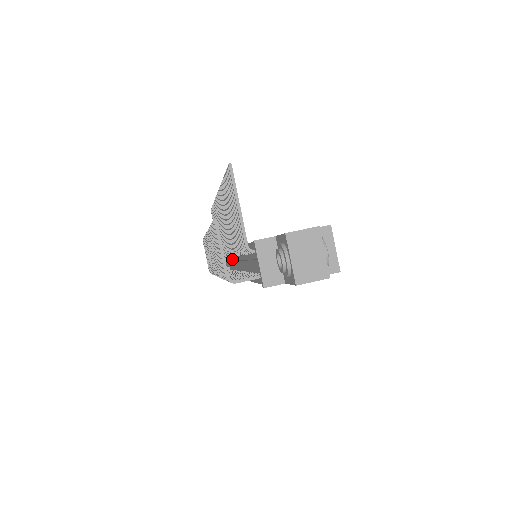
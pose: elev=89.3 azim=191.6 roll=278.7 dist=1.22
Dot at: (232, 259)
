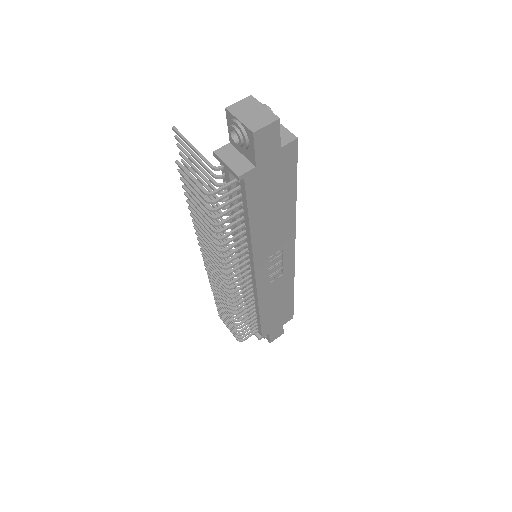
Dot at: occluded
